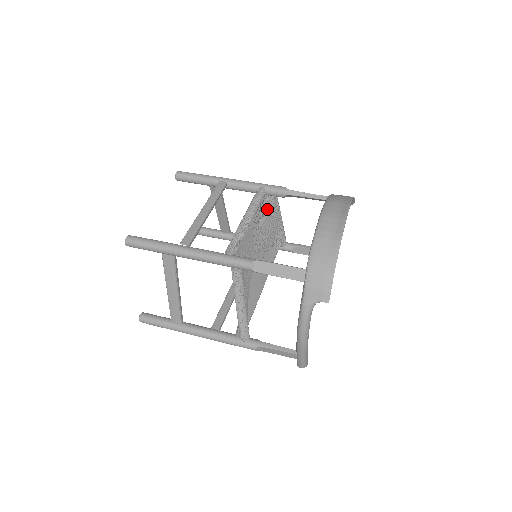
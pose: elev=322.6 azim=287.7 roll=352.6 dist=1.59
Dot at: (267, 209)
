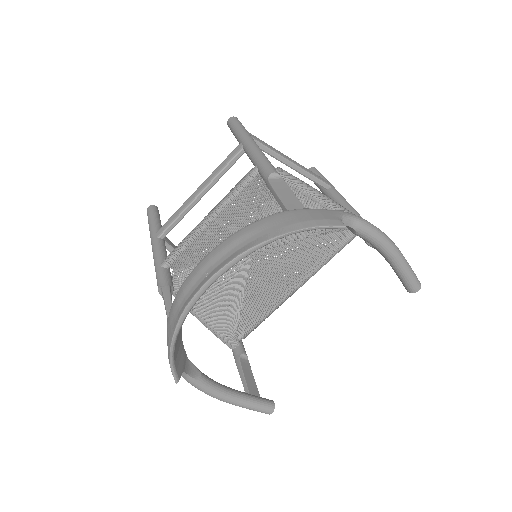
Dot at: (271, 196)
